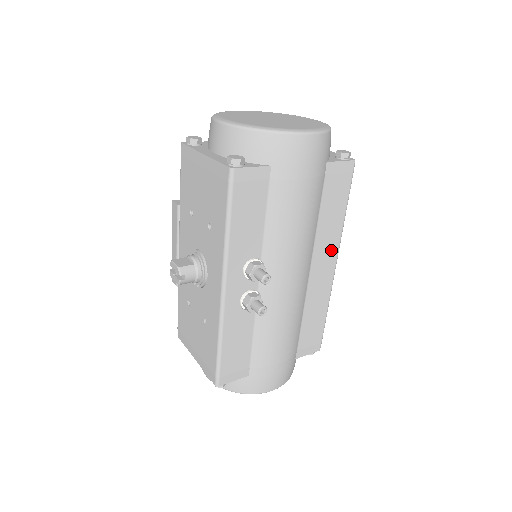
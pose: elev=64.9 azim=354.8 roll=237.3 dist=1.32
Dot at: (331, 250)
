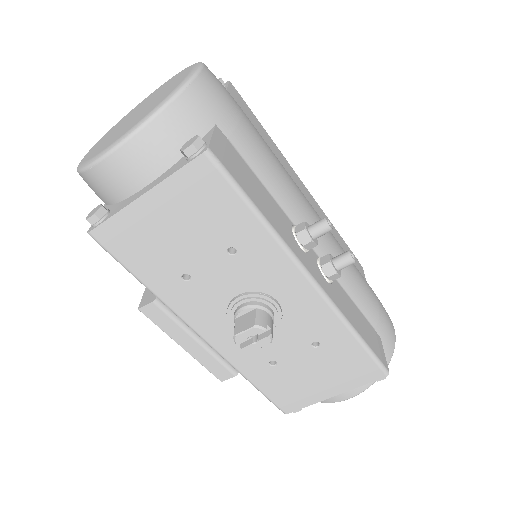
Dot at: (294, 175)
